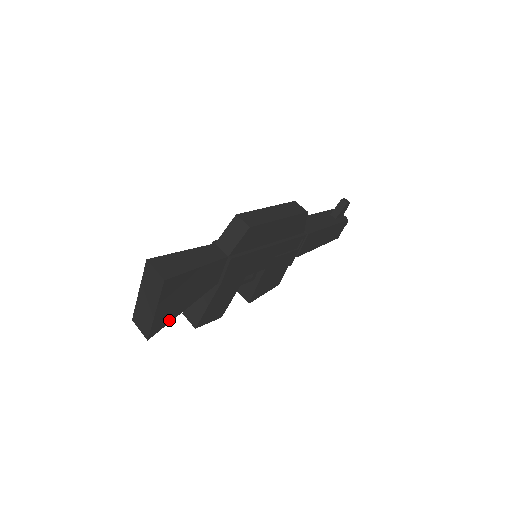
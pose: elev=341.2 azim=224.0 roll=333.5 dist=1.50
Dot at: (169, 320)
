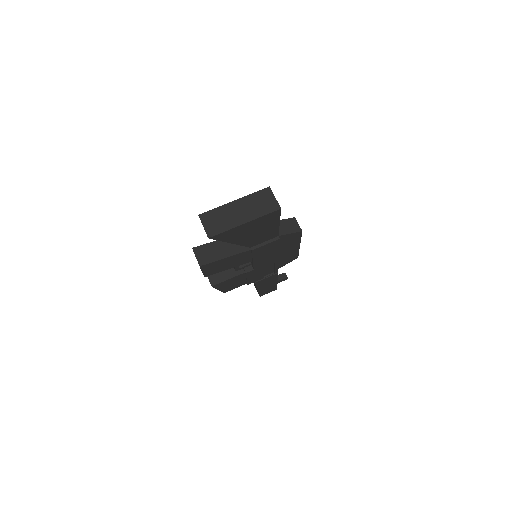
Dot at: (226, 239)
